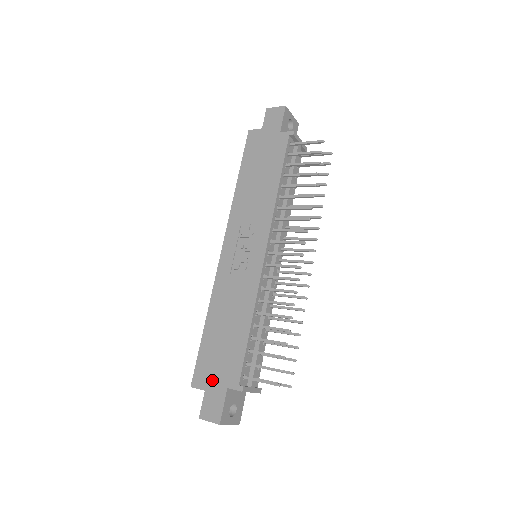
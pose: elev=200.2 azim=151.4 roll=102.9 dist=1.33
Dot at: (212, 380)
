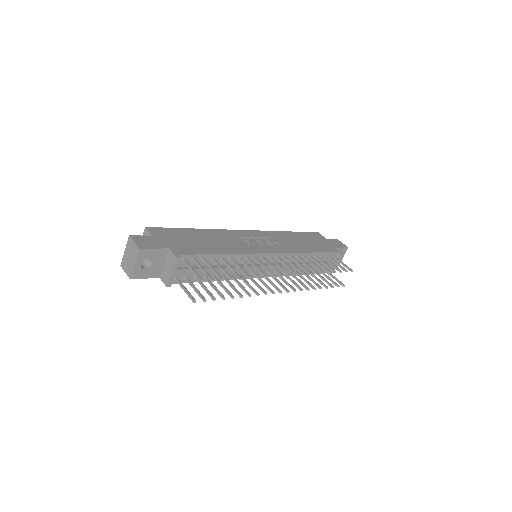
Dot at: (164, 238)
